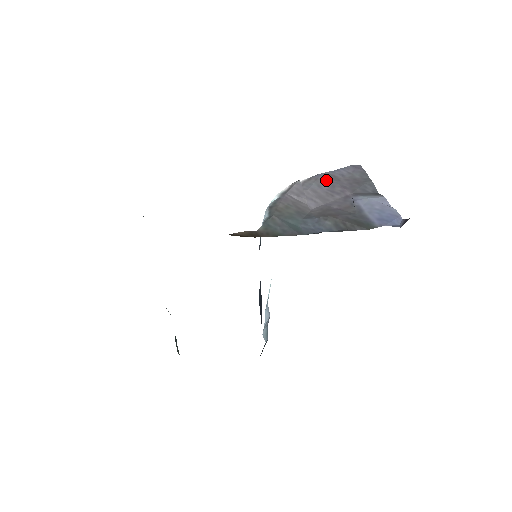
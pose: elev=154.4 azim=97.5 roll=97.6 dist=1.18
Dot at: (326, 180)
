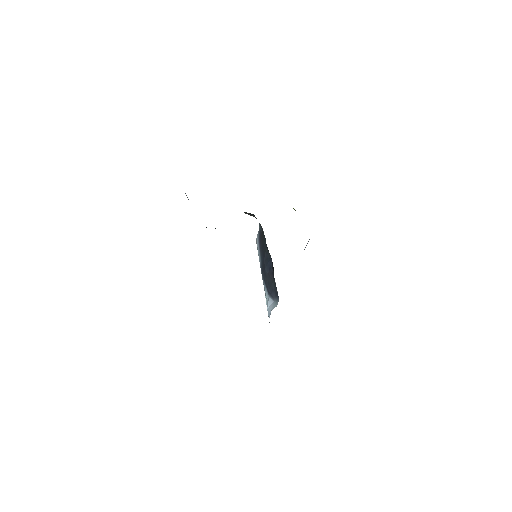
Dot at: occluded
